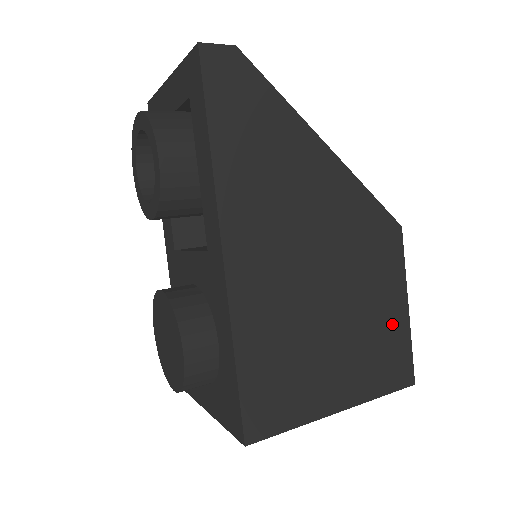
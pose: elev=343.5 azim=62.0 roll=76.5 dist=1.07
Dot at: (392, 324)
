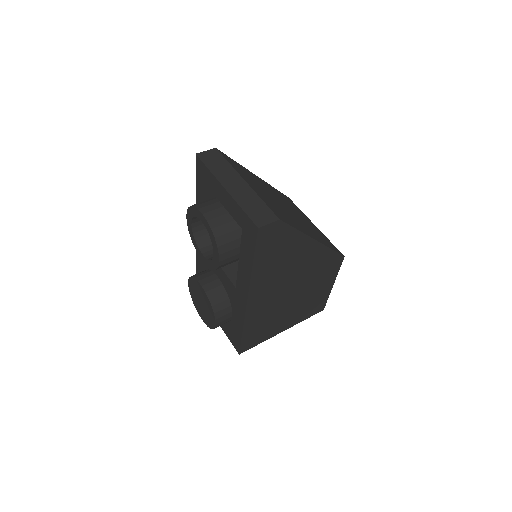
Dot at: (322, 295)
